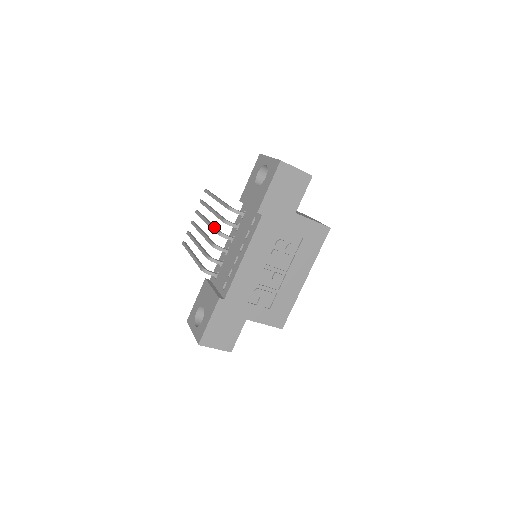
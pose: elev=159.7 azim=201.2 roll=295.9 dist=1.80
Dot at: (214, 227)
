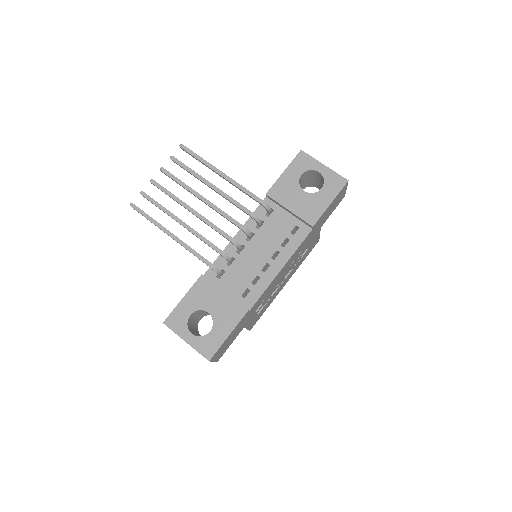
Dot at: occluded
